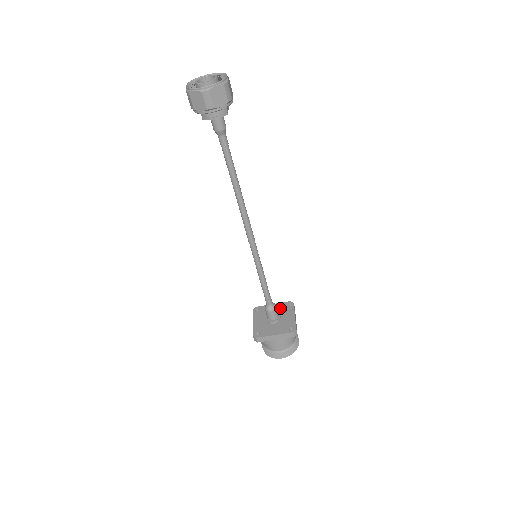
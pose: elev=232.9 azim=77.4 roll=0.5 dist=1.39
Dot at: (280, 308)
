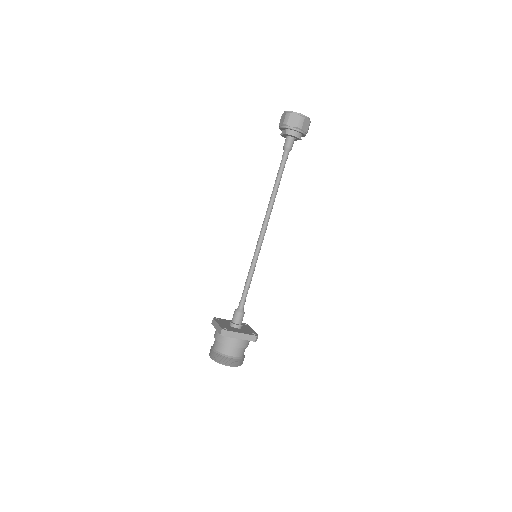
Dot at: occluded
